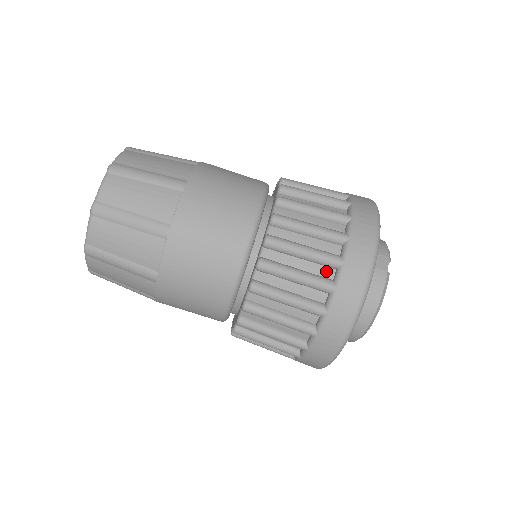
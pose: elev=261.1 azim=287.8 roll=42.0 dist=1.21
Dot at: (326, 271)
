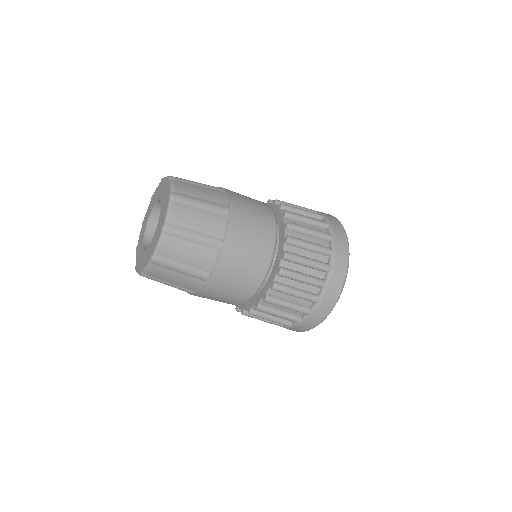
Dot at: (307, 303)
